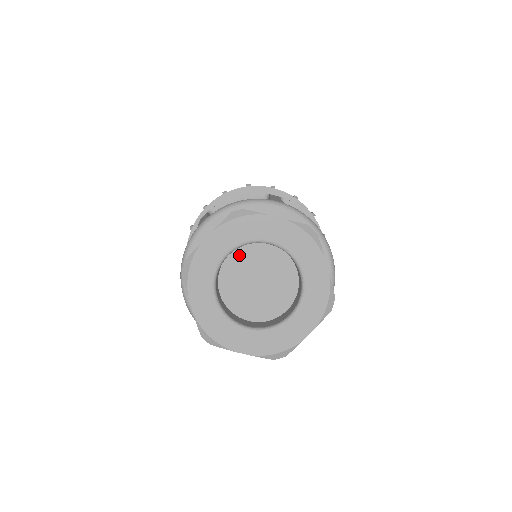
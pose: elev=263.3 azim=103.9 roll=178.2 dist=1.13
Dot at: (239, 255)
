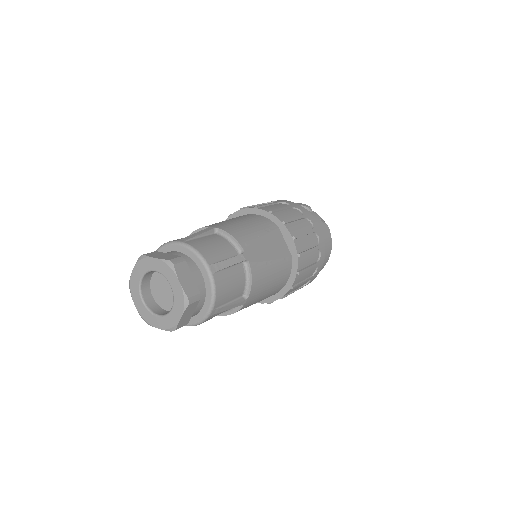
Dot at: occluded
